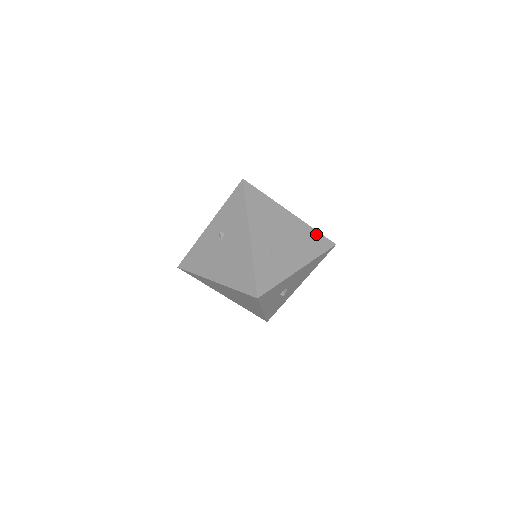
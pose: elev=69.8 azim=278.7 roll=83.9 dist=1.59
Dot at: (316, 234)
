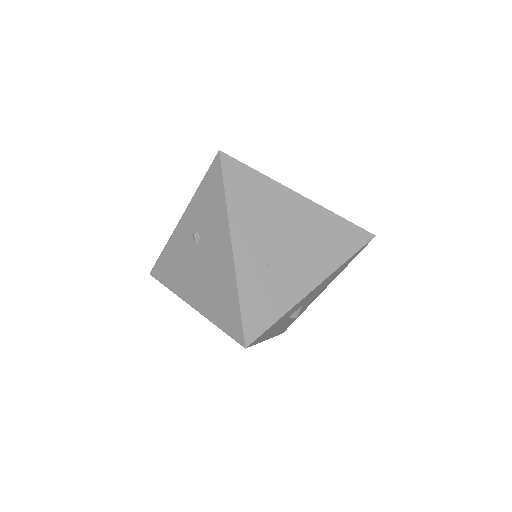
Dot at: (343, 224)
